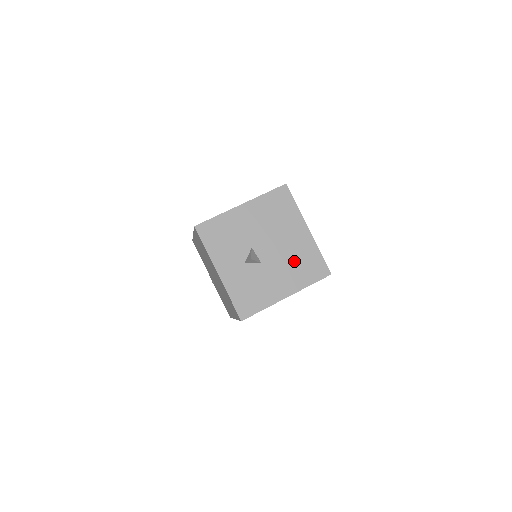
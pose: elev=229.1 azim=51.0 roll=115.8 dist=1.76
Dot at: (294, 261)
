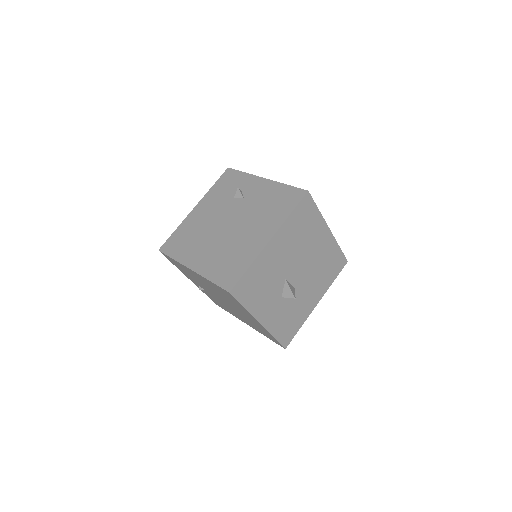
Dot at: (320, 269)
